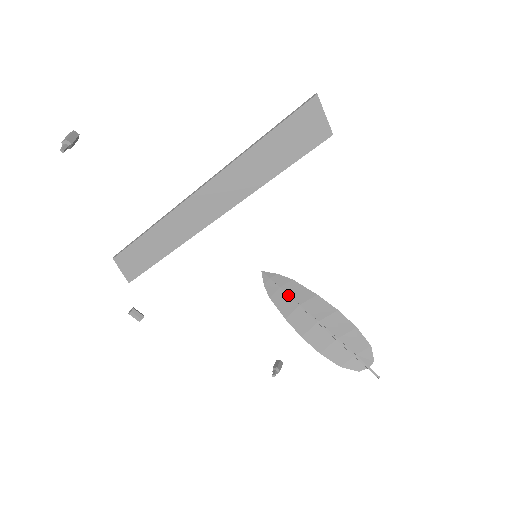
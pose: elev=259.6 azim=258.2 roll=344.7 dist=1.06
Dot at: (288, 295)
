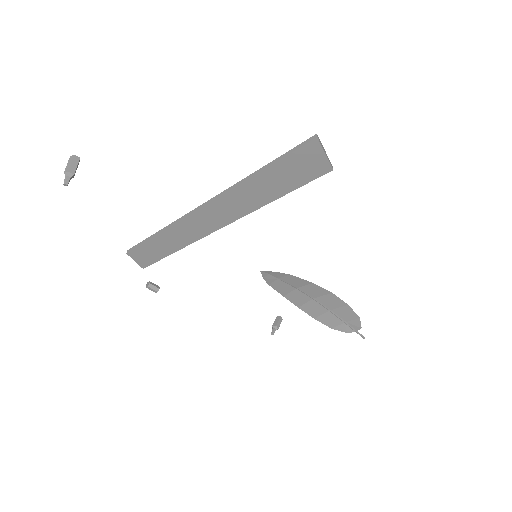
Dot at: (286, 282)
